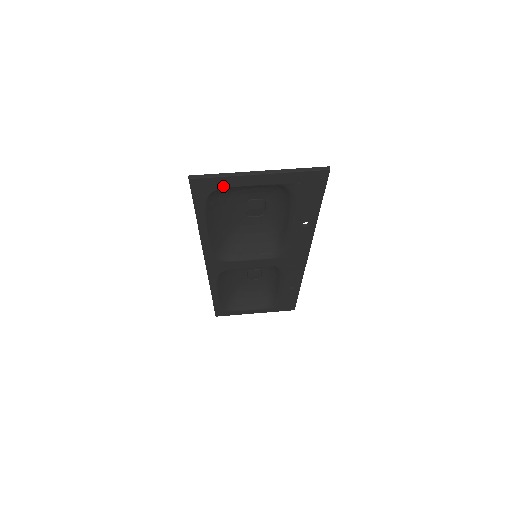
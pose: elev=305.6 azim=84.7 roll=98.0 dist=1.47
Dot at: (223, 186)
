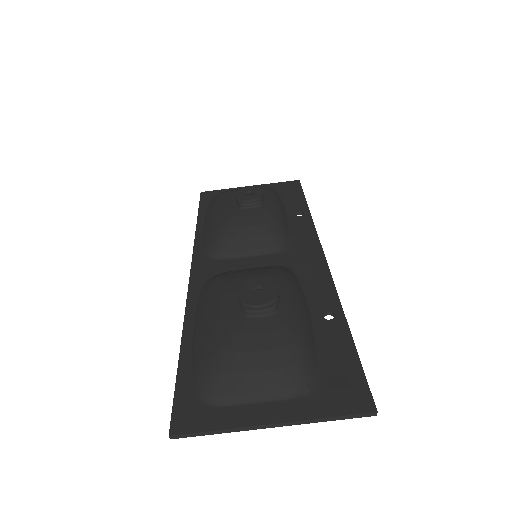
Dot at: (219, 414)
